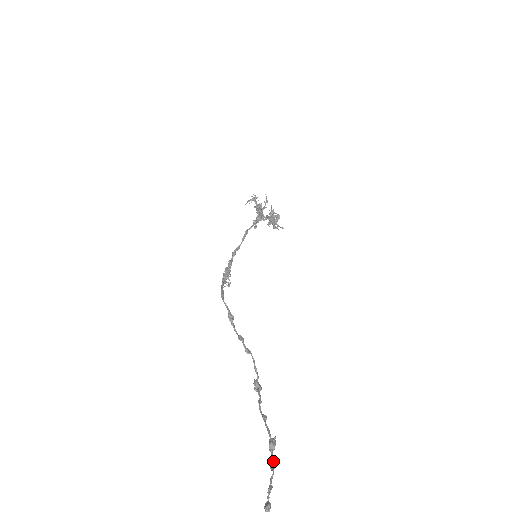
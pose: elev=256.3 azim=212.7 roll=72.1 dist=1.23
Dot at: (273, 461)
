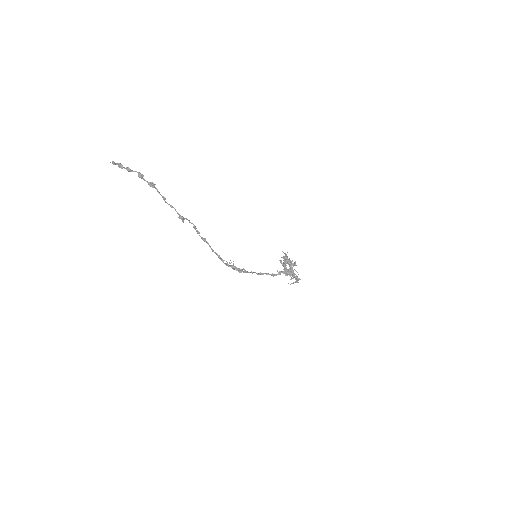
Dot at: (142, 175)
